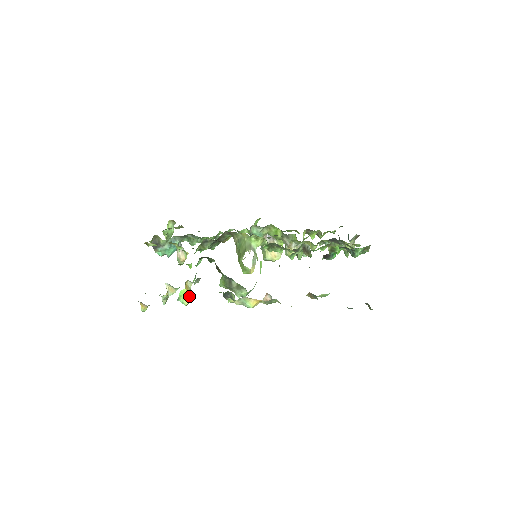
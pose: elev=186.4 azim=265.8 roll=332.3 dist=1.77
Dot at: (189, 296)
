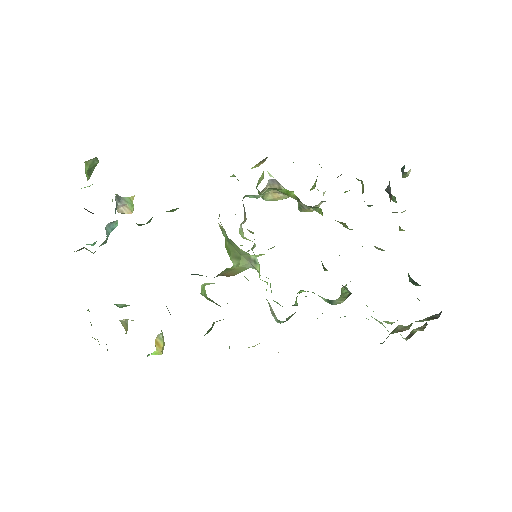
Dot at: (162, 346)
